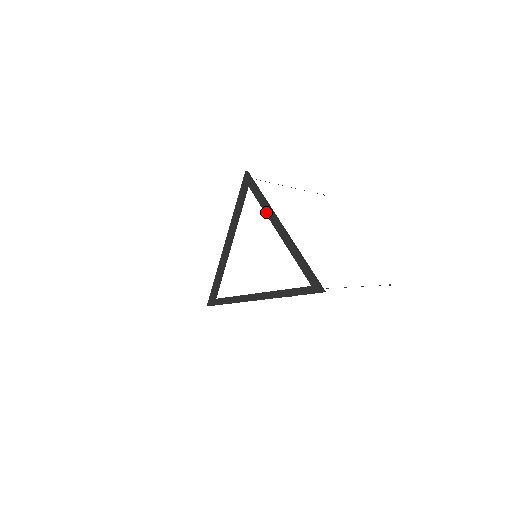
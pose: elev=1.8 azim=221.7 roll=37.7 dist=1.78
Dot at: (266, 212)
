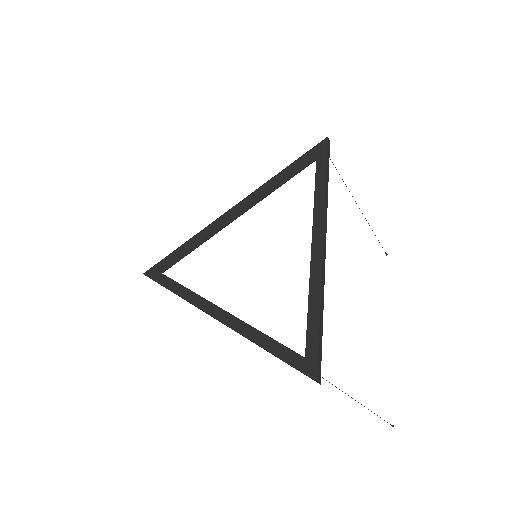
Dot at: (316, 207)
